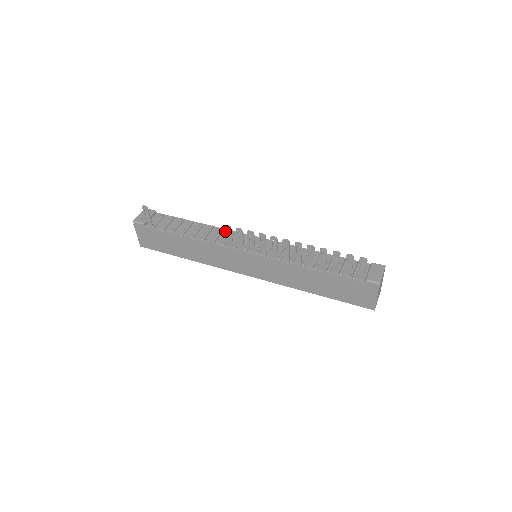
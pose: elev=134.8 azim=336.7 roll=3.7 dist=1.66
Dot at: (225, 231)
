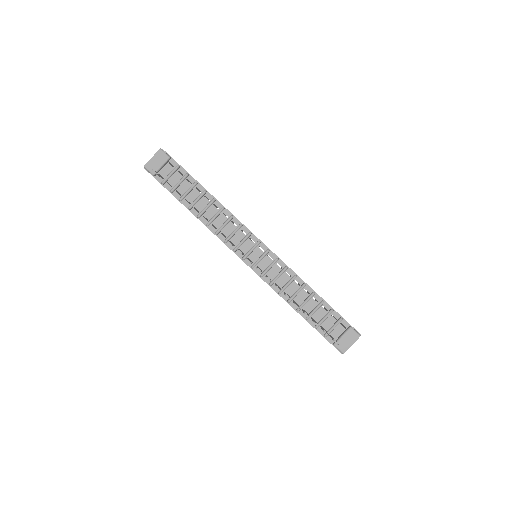
Dot at: occluded
